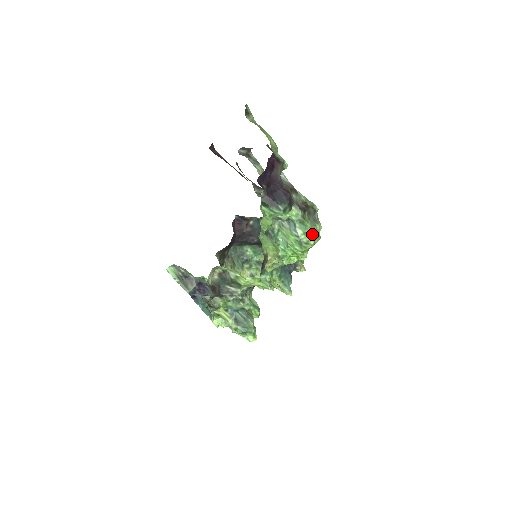
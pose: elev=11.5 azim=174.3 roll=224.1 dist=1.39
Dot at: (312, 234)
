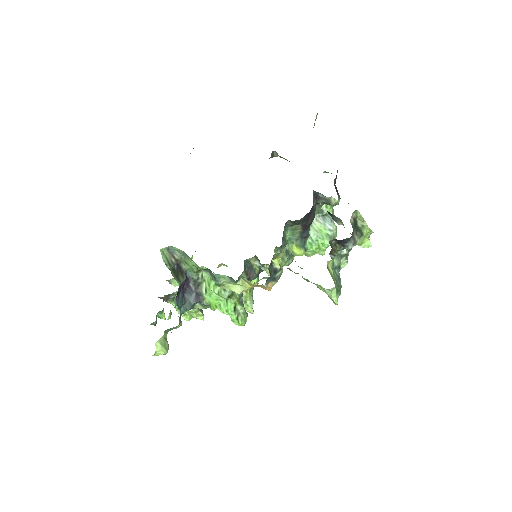
Dot at: (336, 233)
